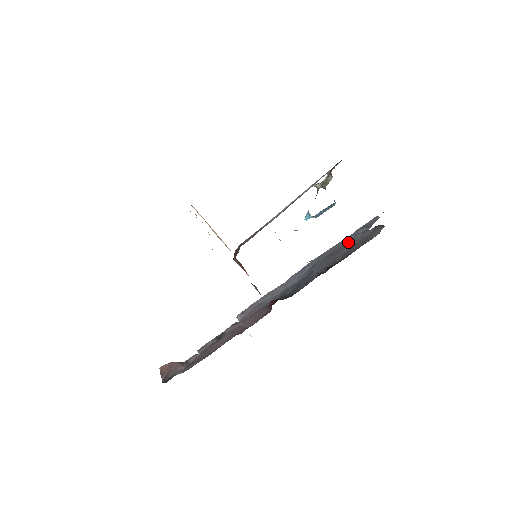
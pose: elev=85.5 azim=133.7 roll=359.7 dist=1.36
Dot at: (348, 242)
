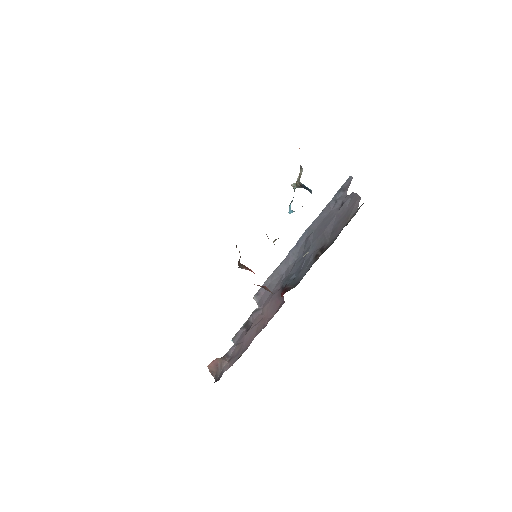
Dot at: (331, 212)
